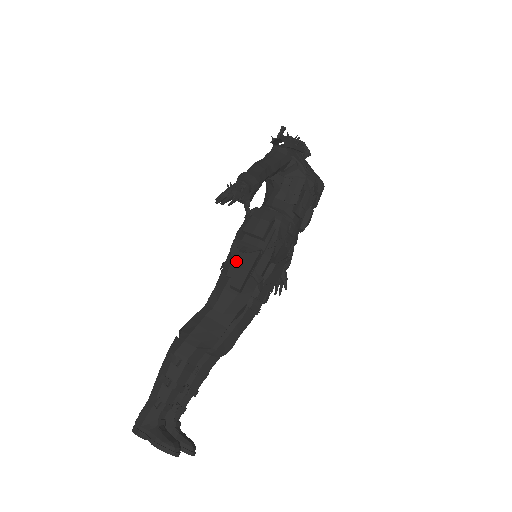
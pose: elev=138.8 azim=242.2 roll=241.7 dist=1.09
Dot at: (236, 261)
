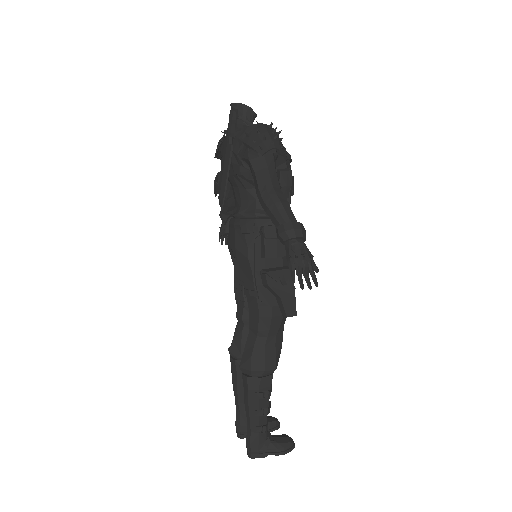
Dot at: (280, 293)
